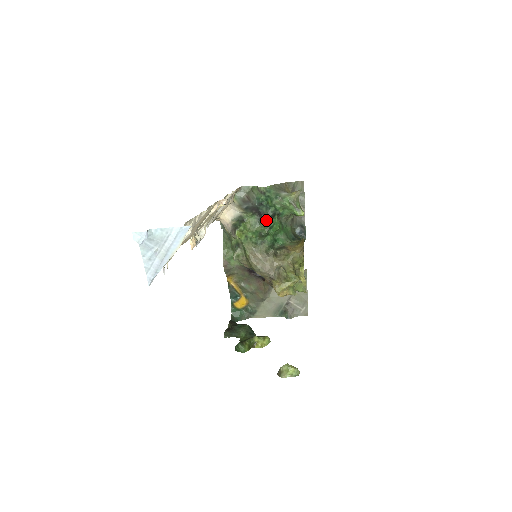
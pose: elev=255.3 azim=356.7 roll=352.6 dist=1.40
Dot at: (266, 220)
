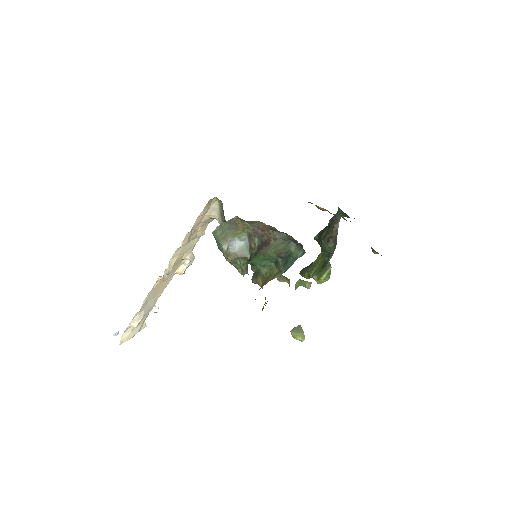
Dot at: occluded
